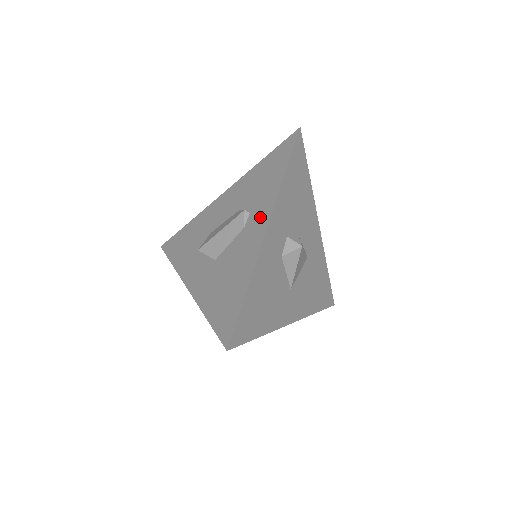
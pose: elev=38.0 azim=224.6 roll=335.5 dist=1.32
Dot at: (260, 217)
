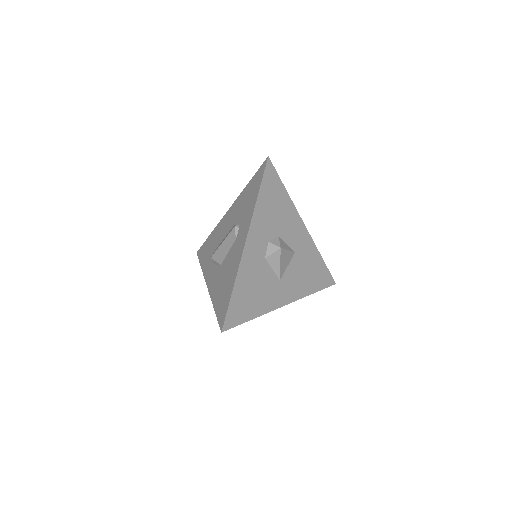
Dot at: (243, 231)
